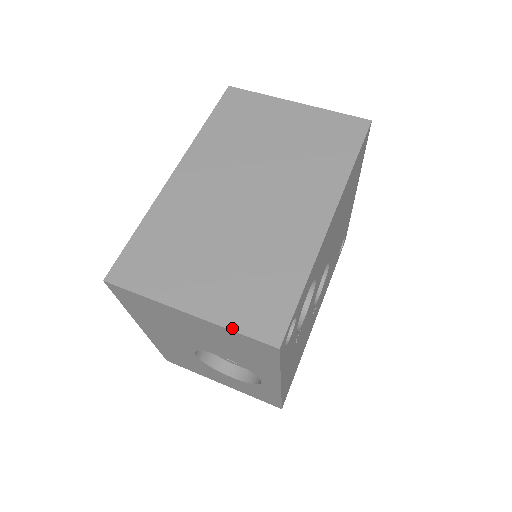
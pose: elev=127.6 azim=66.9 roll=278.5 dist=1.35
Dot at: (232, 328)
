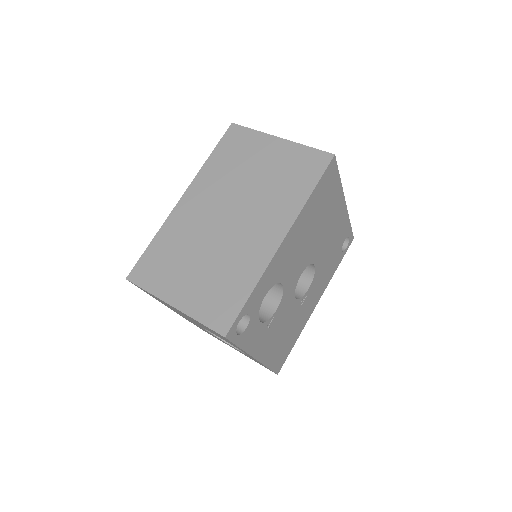
Dot at: (198, 320)
